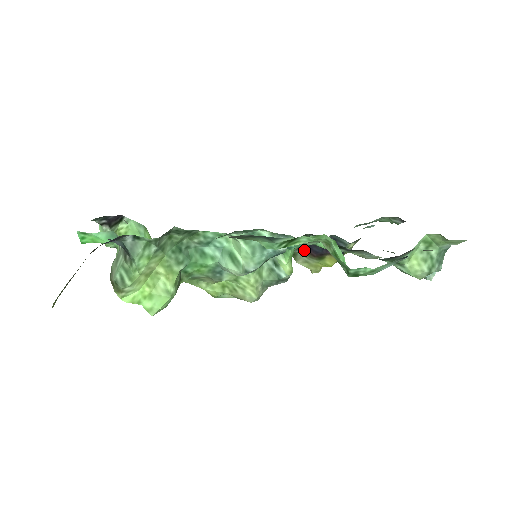
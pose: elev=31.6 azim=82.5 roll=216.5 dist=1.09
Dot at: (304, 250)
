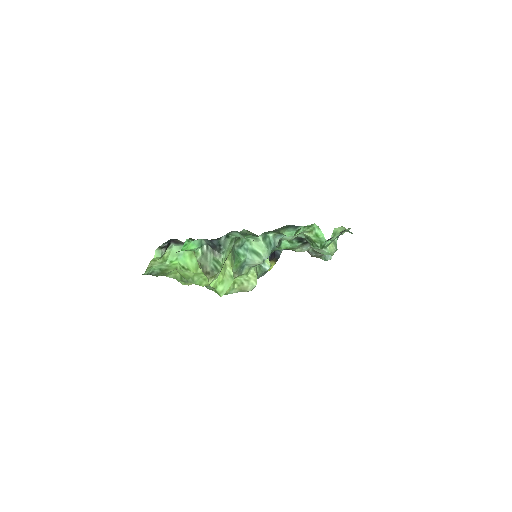
Dot at: occluded
